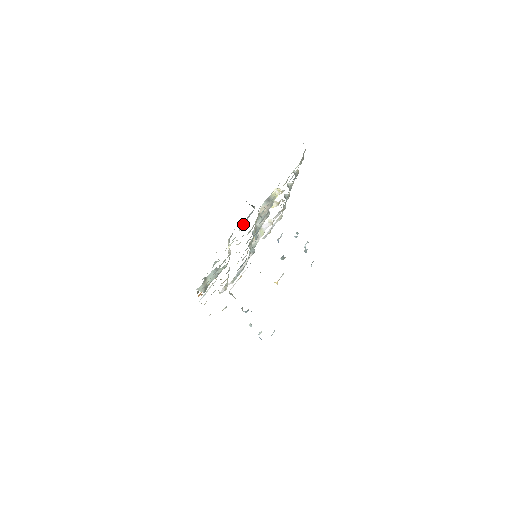
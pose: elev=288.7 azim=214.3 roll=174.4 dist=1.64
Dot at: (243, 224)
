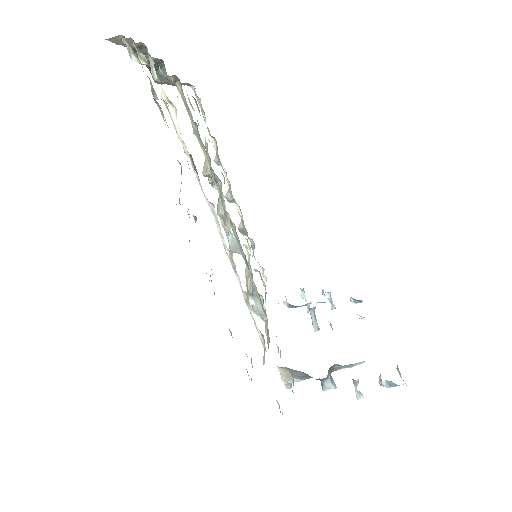
Dot at: occluded
